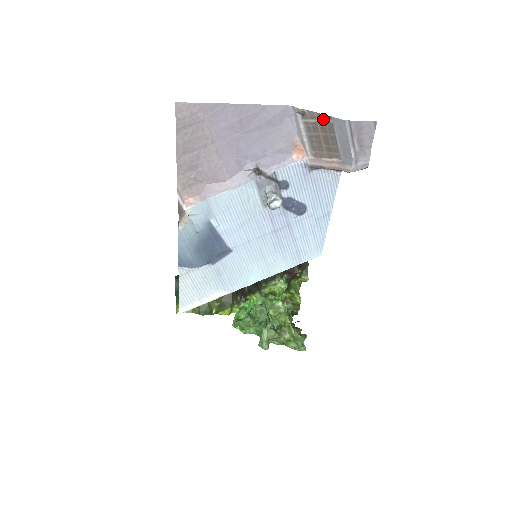
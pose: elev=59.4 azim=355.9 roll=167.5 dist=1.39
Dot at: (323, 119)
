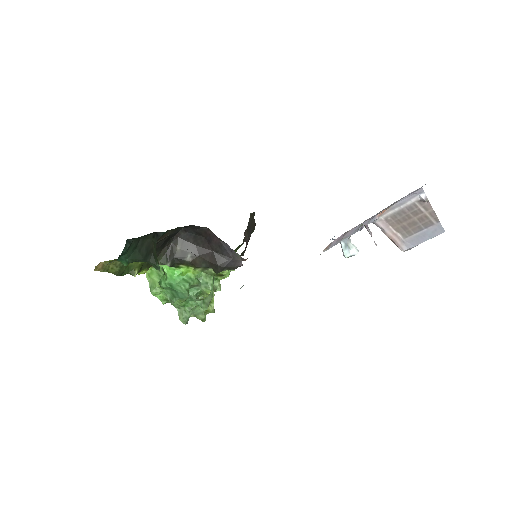
Dot at: (432, 217)
